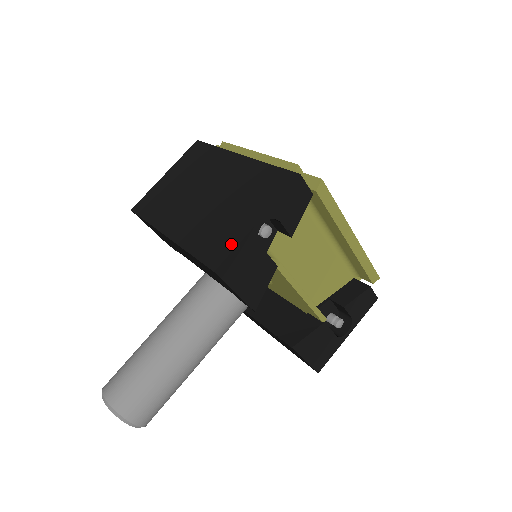
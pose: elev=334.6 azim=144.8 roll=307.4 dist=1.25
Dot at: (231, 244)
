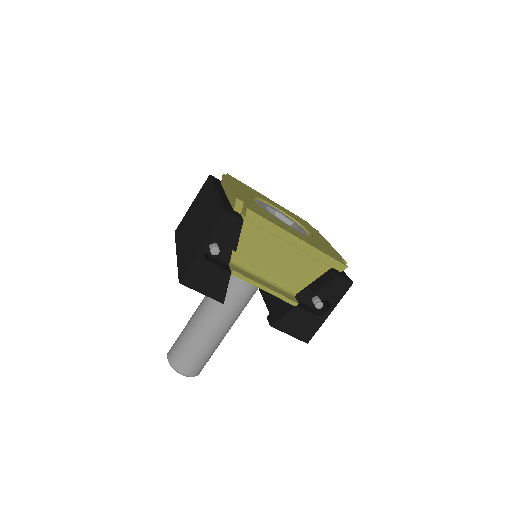
Dot at: (189, 263)
